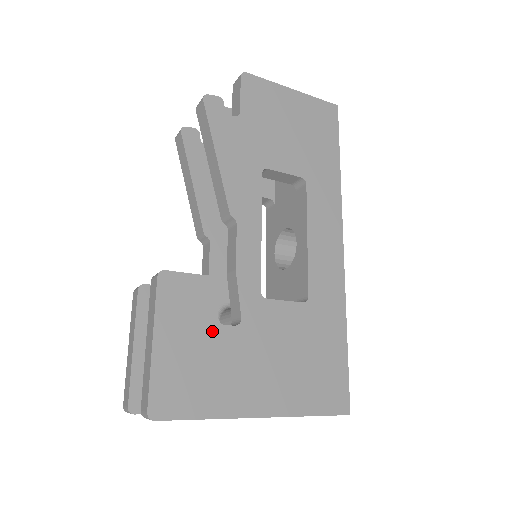
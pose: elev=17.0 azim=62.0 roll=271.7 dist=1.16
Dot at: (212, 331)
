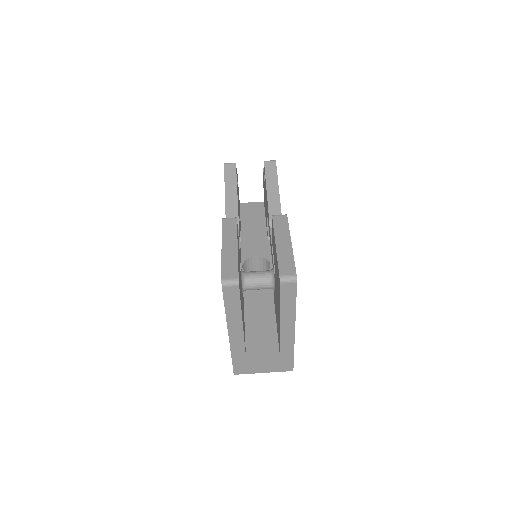
Dot at: occluded
